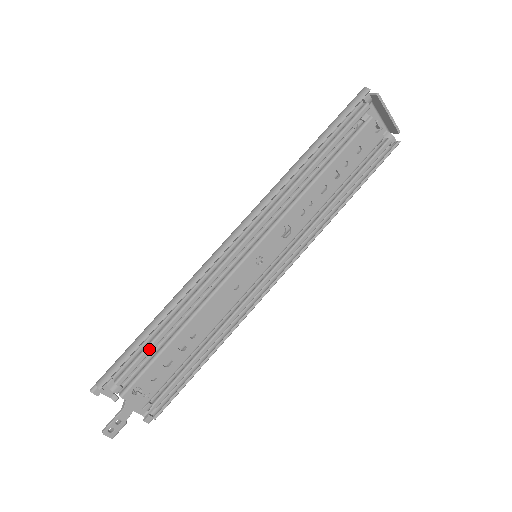
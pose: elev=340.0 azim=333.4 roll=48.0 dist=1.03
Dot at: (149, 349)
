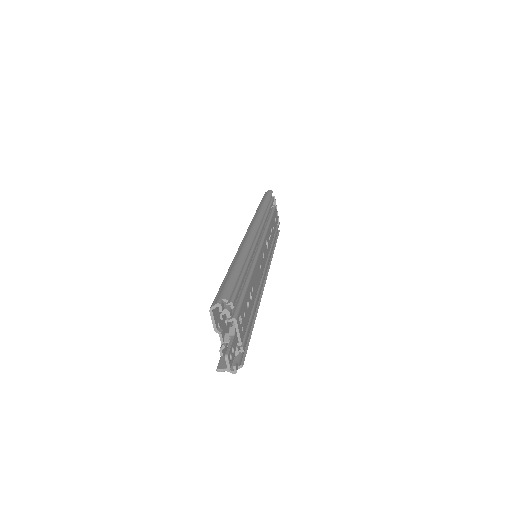
Dot at: (241, 284)
